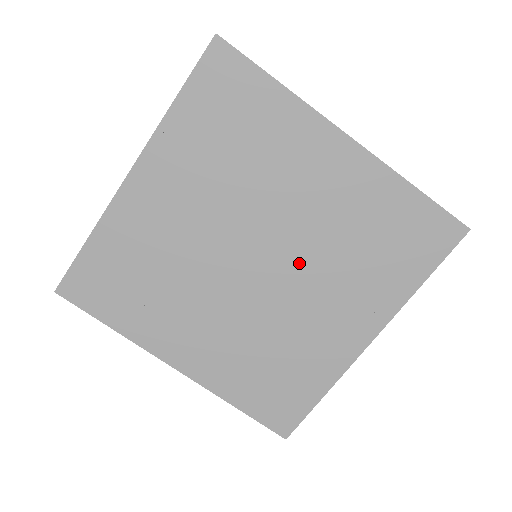
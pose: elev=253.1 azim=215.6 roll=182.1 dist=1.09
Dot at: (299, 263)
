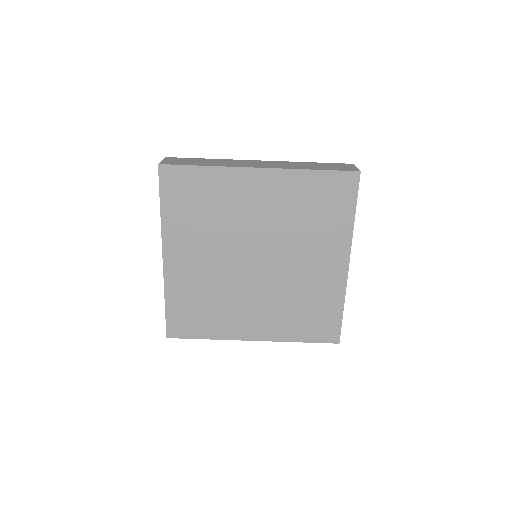
Dot at: (270, 282)
